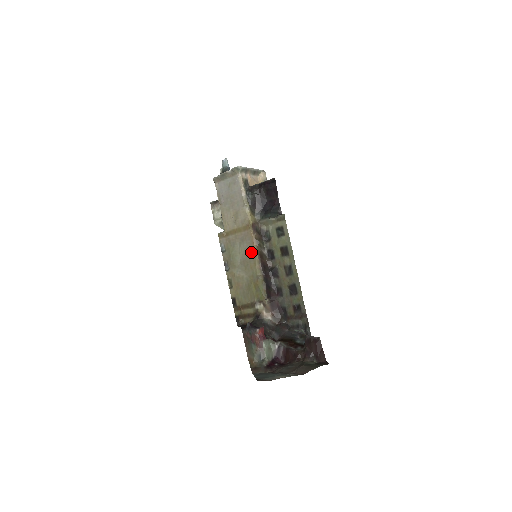
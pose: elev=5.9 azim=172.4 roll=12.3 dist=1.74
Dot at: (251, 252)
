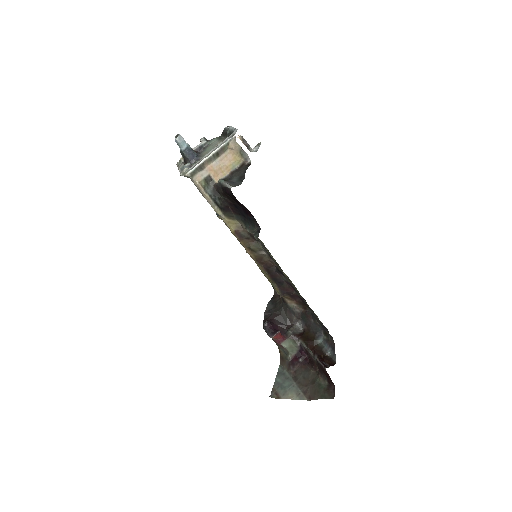
Dot at: occluded
